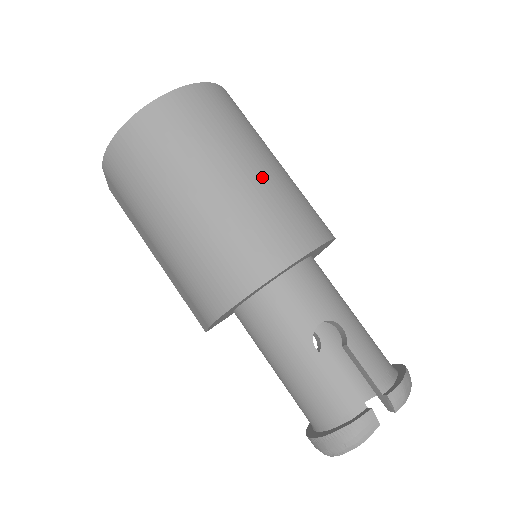
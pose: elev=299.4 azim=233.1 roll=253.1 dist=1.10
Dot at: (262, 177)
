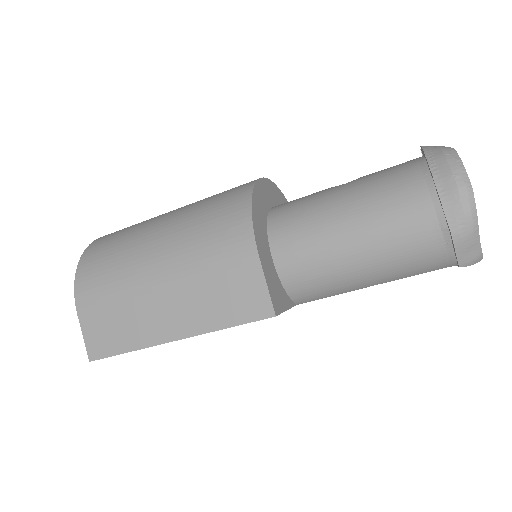
Dot at: occluded
